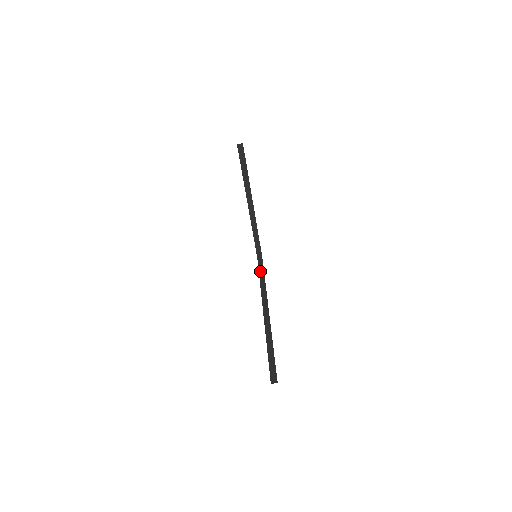
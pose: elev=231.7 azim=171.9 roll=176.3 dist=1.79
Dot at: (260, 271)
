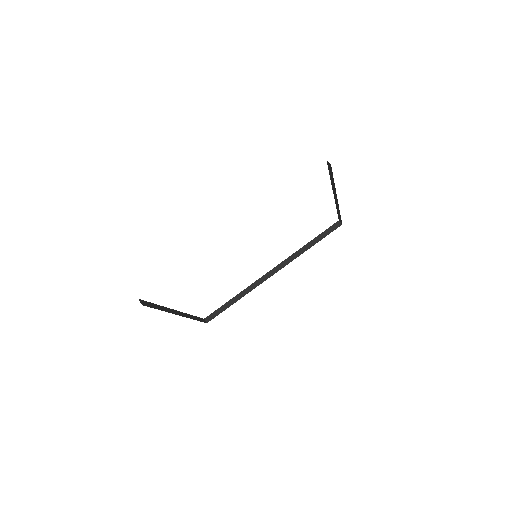
Dot at: (320, 236)
